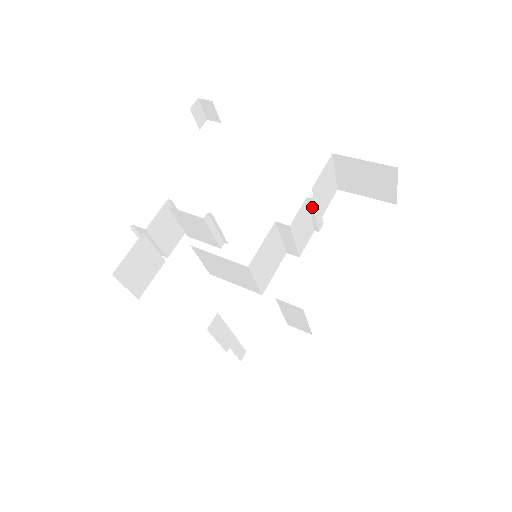
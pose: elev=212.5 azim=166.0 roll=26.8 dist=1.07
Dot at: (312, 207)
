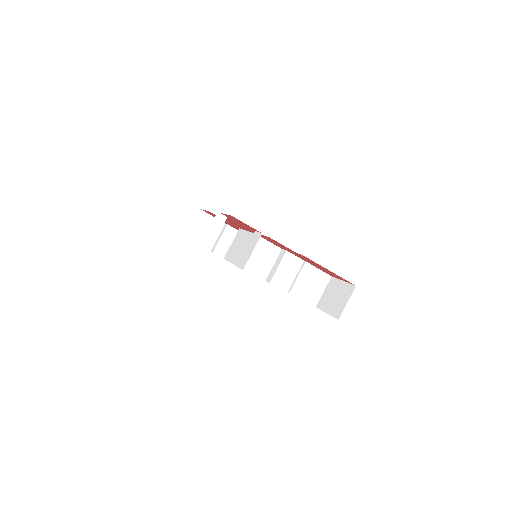
Dot at: (301, 269)
